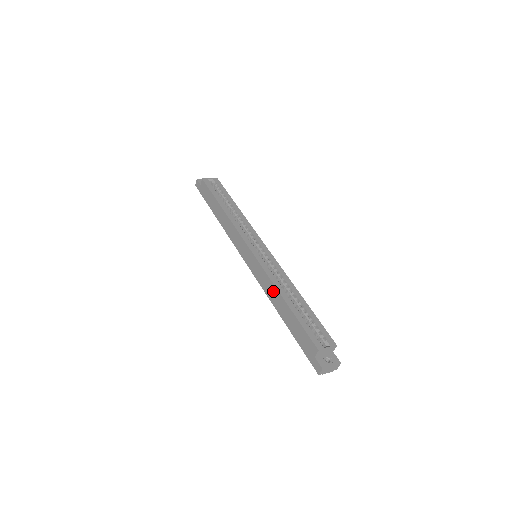
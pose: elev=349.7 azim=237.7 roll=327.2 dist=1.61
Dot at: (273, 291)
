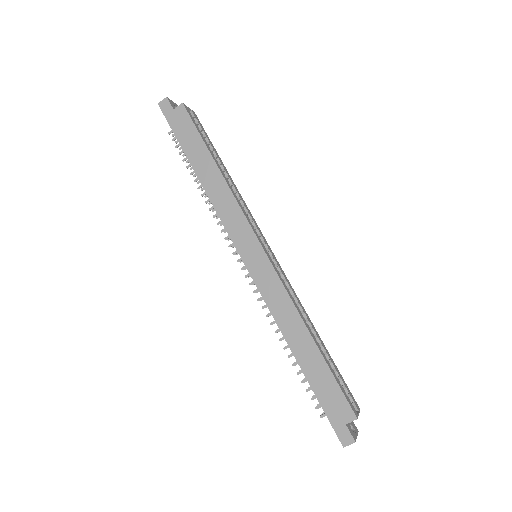
Dot at: (293, 319)
